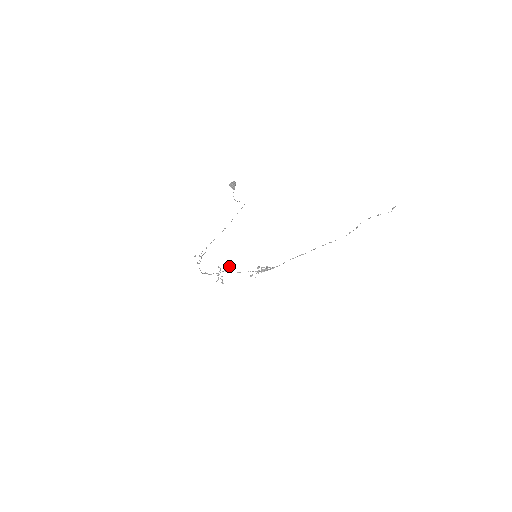
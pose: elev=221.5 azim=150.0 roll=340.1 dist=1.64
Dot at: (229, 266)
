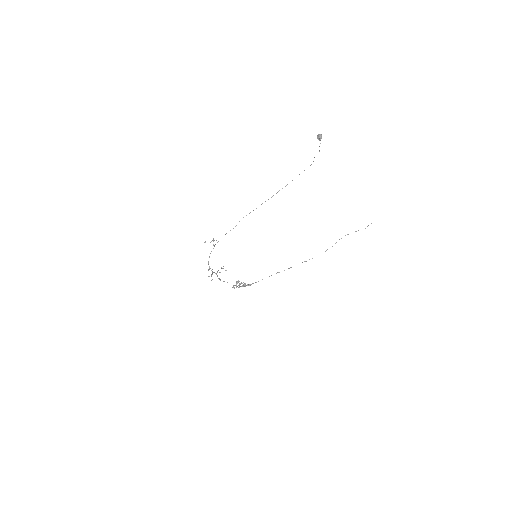
Dot at: (222, 268)
